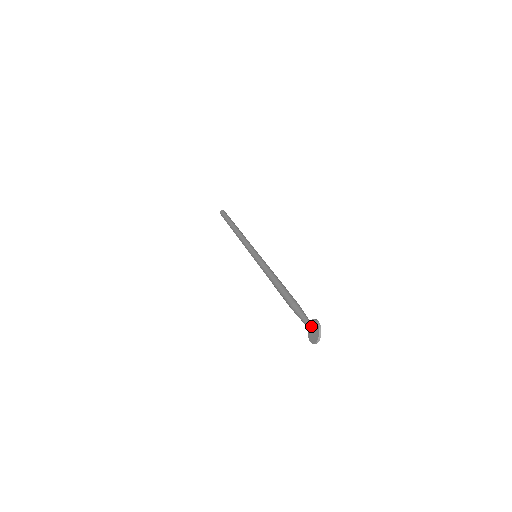
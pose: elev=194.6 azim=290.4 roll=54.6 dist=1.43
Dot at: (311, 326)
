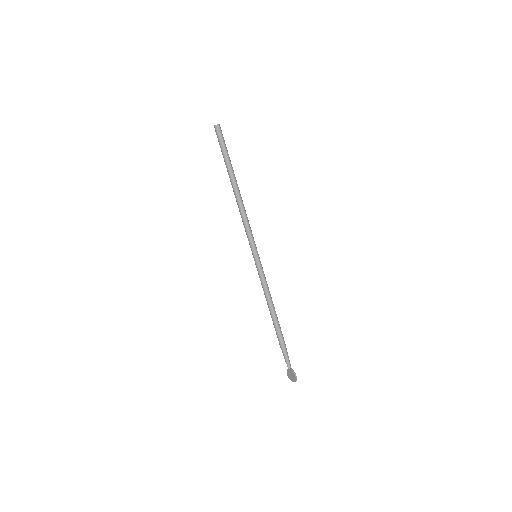
Dot at: (291, 372)
